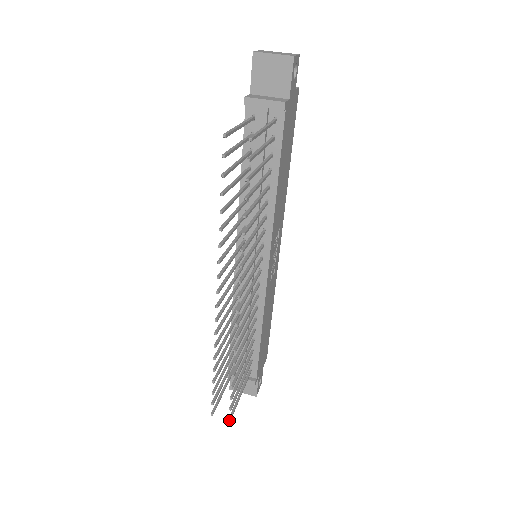
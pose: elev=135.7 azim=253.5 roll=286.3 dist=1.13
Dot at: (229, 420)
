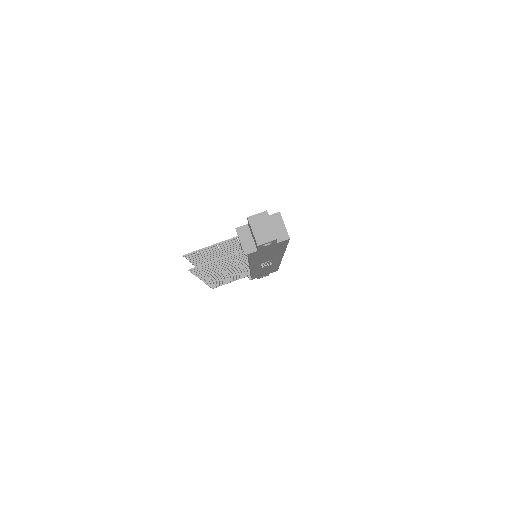
Dot at: (212, 288)
